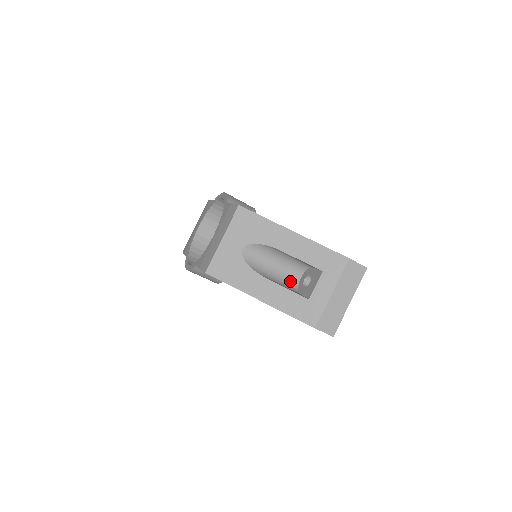
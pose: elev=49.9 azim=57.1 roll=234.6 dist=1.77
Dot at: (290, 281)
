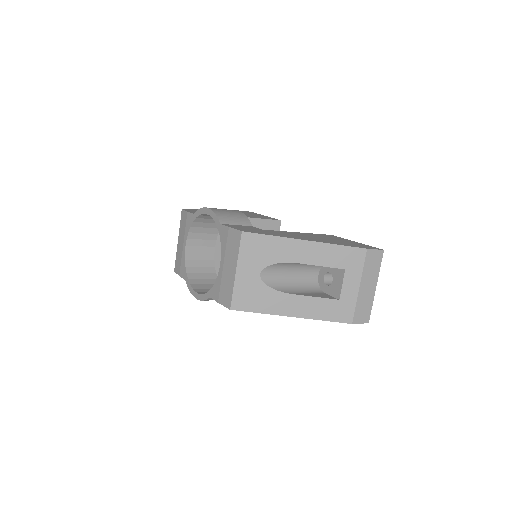
Dot at: (310, 283)
